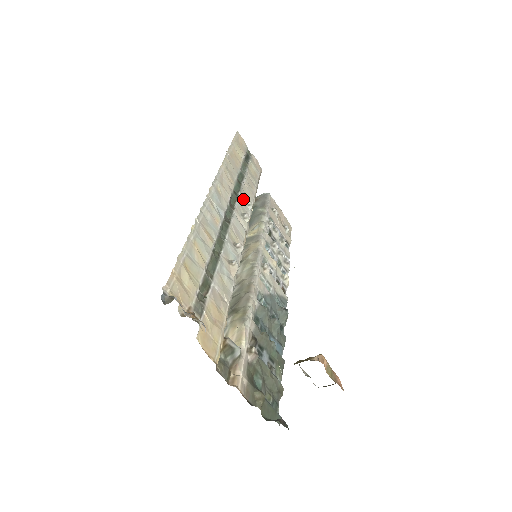
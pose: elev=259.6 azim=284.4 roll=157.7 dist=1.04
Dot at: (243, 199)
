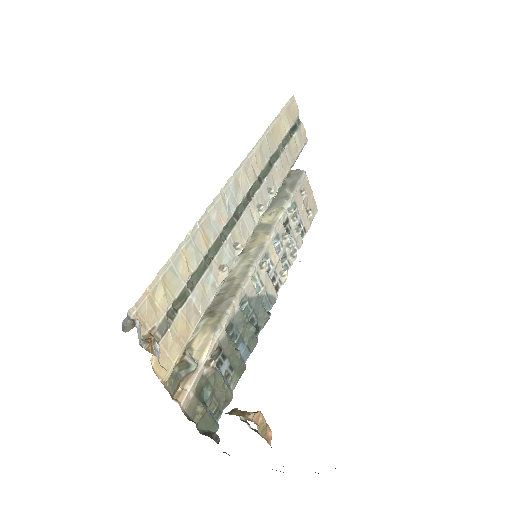
Dot at: (267, 185)
